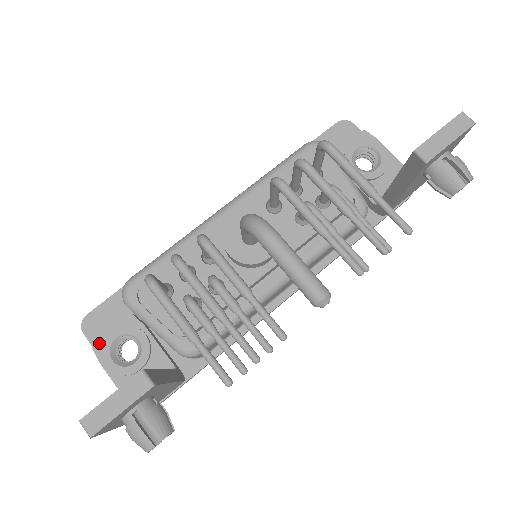
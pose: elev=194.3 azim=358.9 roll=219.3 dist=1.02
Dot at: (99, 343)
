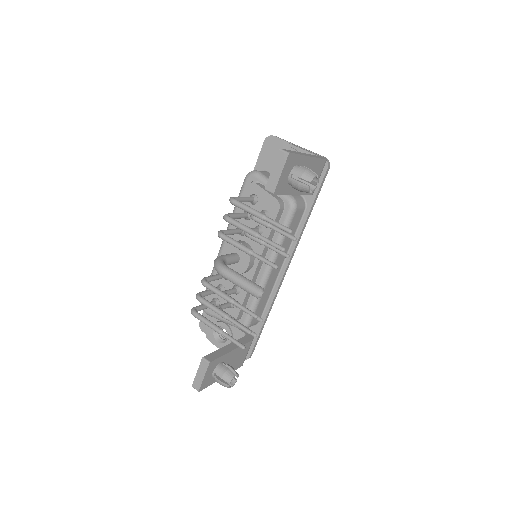
Dot at: (209, 335)
